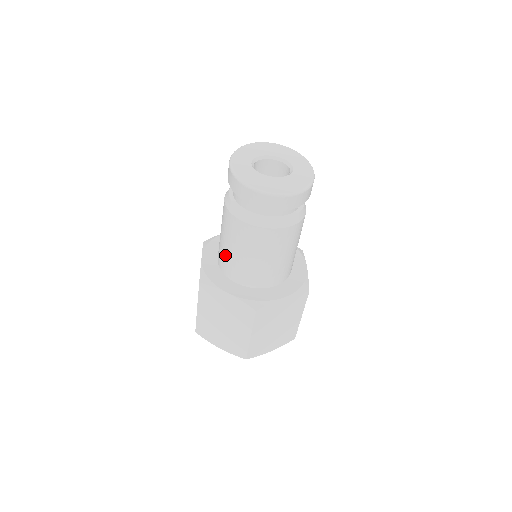
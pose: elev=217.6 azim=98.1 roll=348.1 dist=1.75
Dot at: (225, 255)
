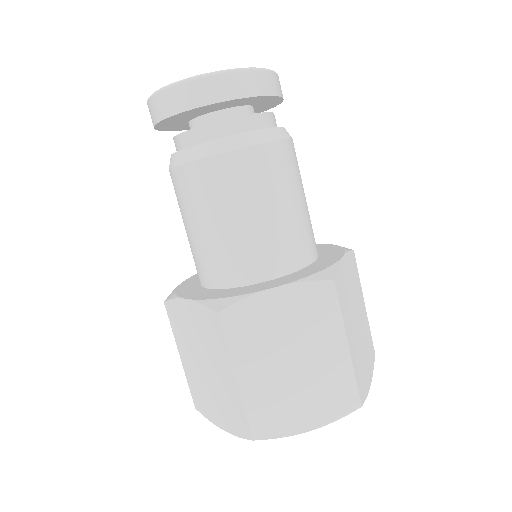
Dot at: occluded
